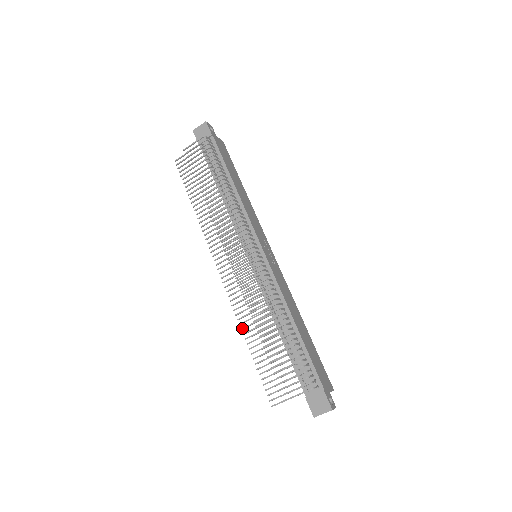
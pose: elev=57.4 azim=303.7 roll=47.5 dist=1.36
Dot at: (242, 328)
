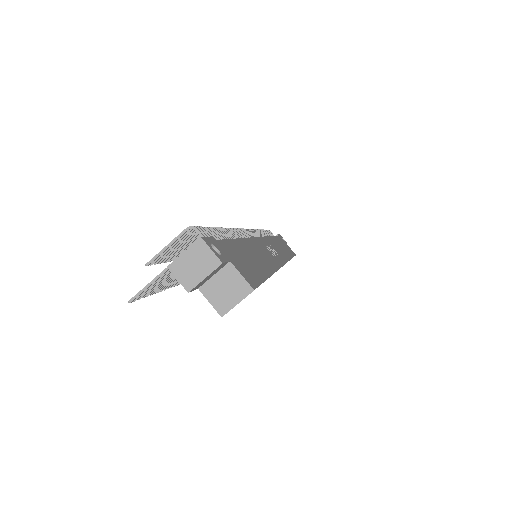
Dot at: occluded
